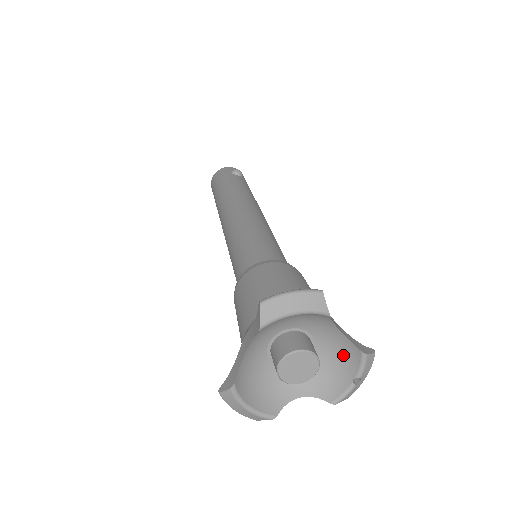
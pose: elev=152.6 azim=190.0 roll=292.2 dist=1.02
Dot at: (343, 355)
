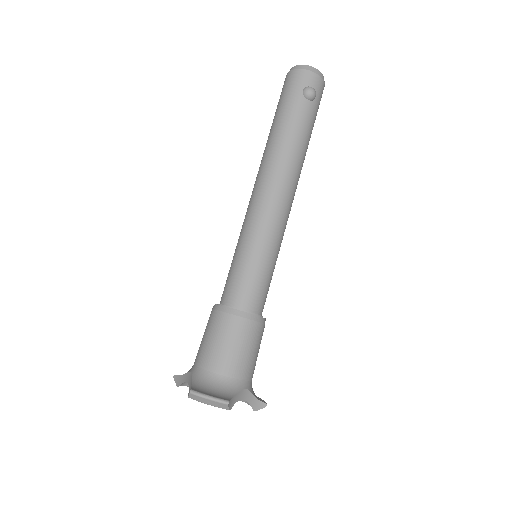
Dot at: occluded
